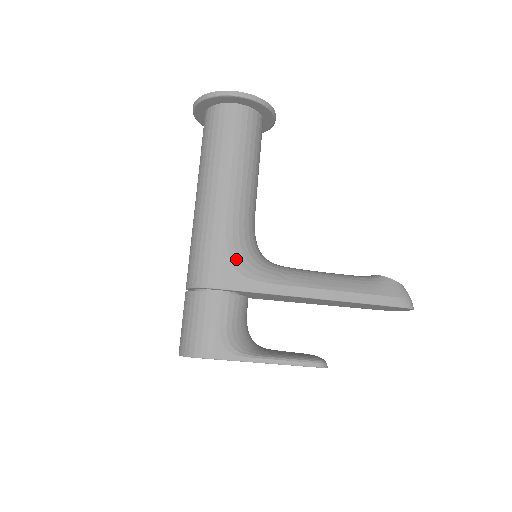
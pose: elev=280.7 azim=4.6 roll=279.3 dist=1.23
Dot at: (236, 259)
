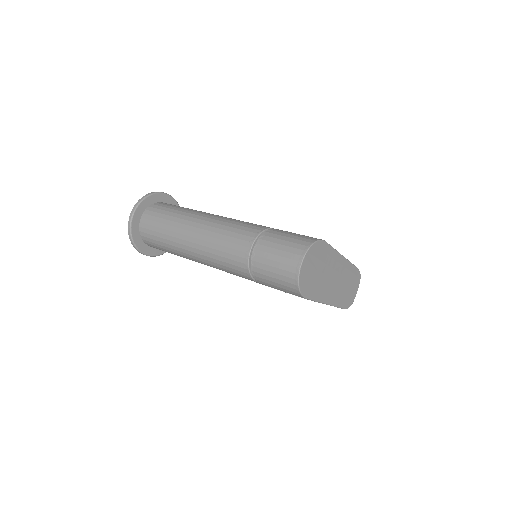
Dot at: occluded
